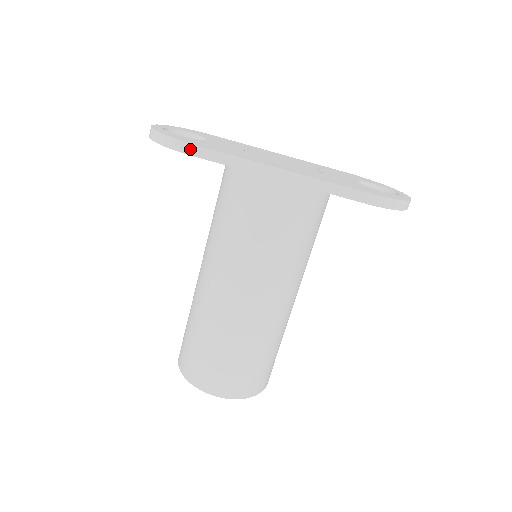
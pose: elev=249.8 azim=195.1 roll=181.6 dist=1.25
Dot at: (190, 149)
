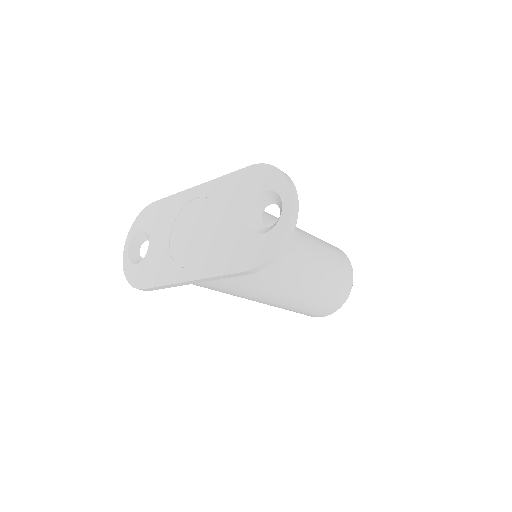
Dot at: (143, 290)
